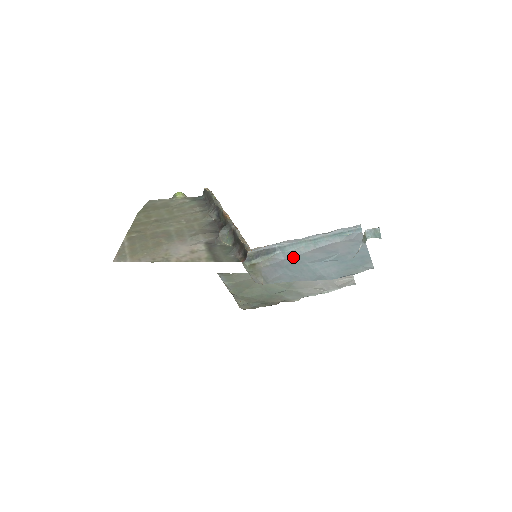
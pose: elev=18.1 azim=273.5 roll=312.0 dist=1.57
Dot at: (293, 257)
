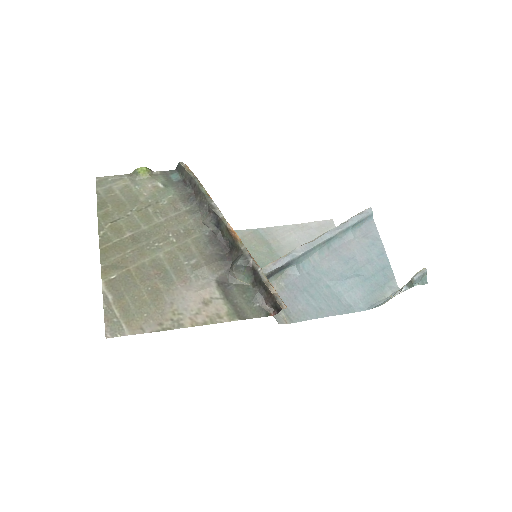
Dot at: (308, 270)
